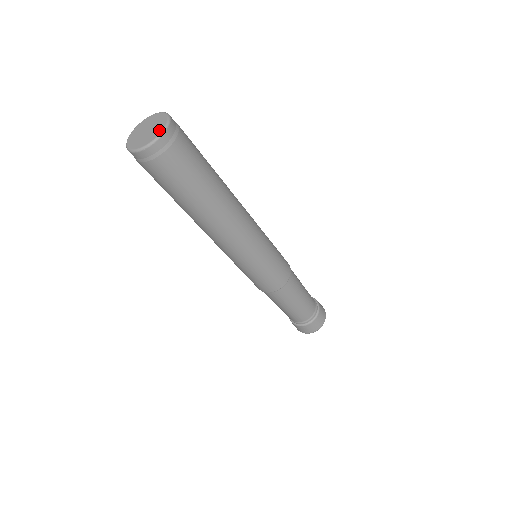
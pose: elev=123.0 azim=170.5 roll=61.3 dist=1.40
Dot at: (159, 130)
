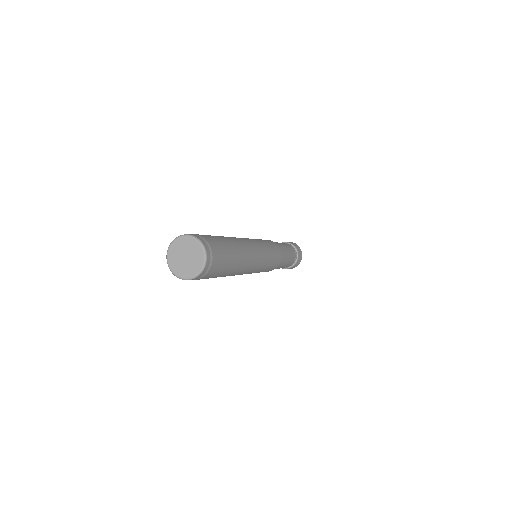
Dot at: (194, 271)
